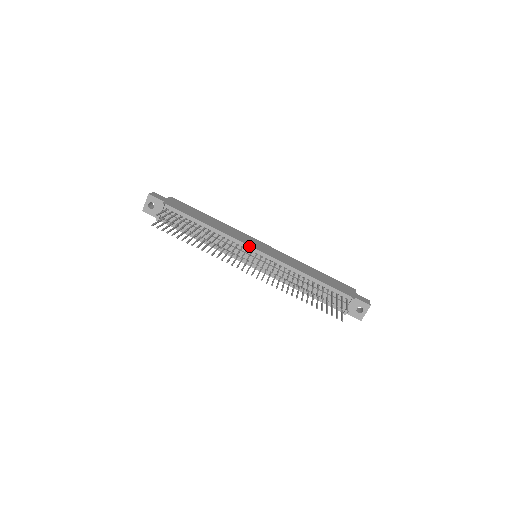
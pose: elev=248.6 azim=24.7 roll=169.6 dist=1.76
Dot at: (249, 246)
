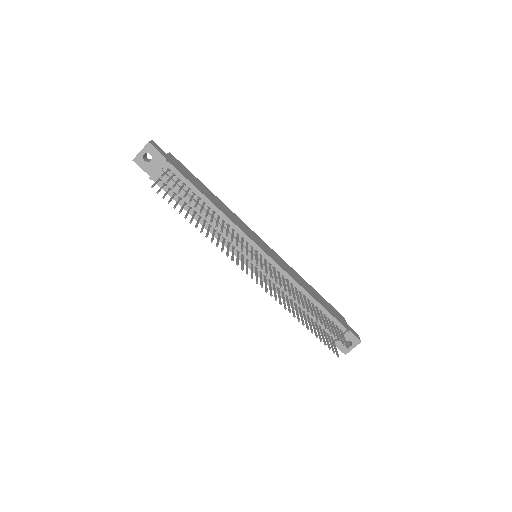
Dot at: (255, 244)
